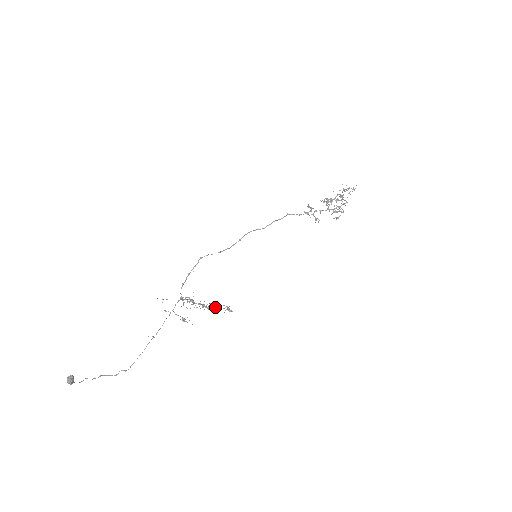
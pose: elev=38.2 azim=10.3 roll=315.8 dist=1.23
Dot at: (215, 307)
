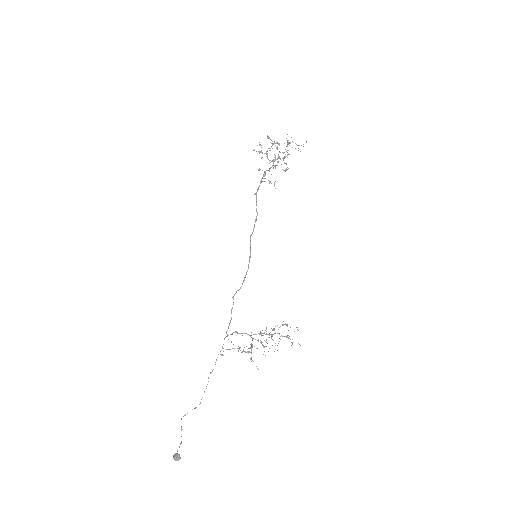
Dot at: occluded
